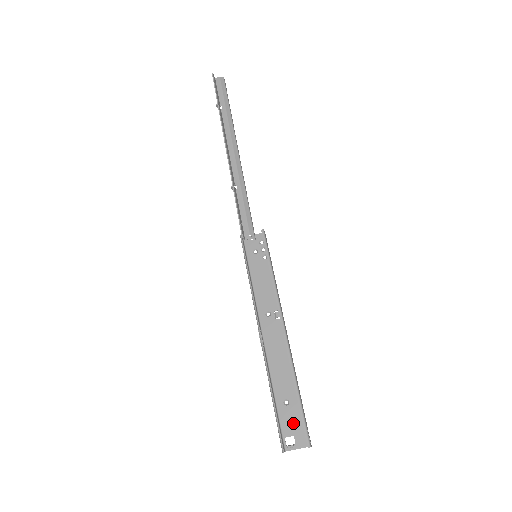
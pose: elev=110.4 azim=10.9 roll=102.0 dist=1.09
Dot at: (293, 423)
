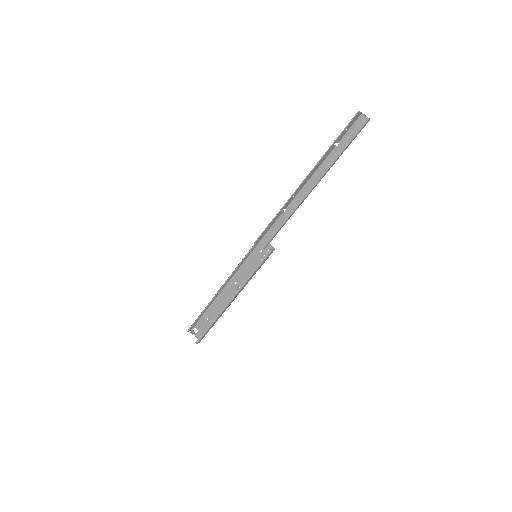
Dot at: (202, 328)
